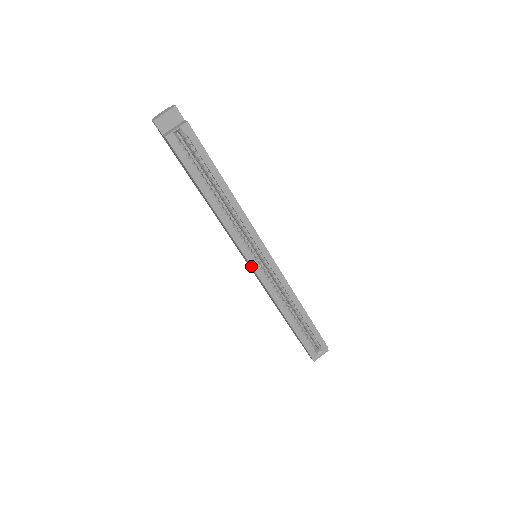
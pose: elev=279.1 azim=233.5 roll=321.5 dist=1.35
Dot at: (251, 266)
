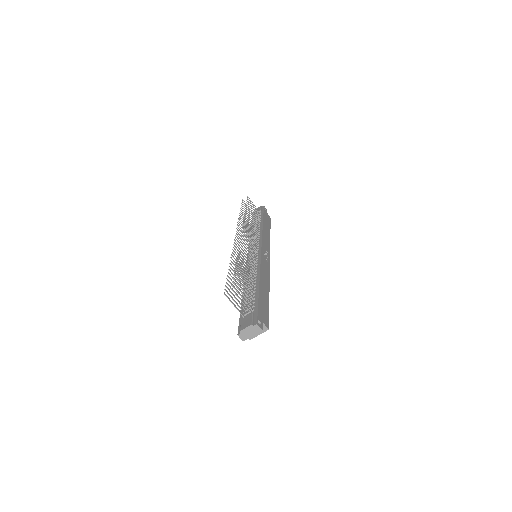
Dot at: occluded
